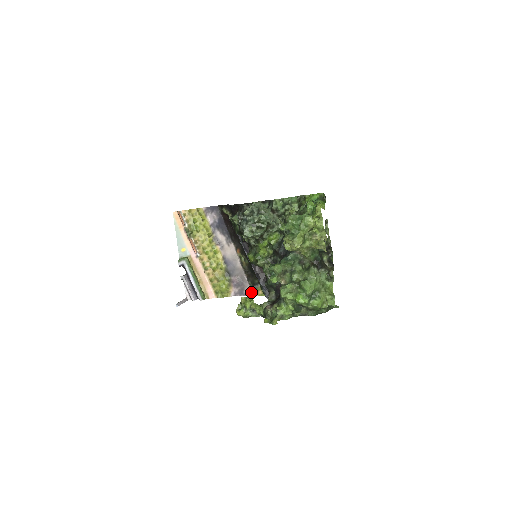
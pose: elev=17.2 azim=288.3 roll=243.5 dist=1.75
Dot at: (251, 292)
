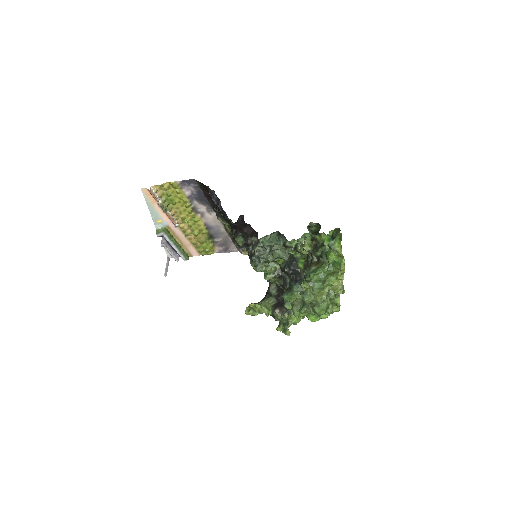
Dot at: (236, 249)
